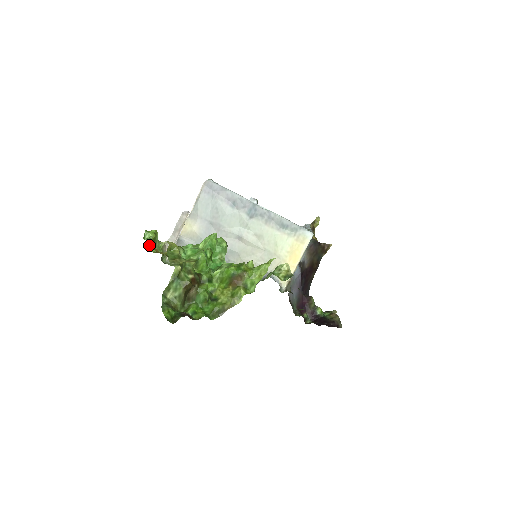
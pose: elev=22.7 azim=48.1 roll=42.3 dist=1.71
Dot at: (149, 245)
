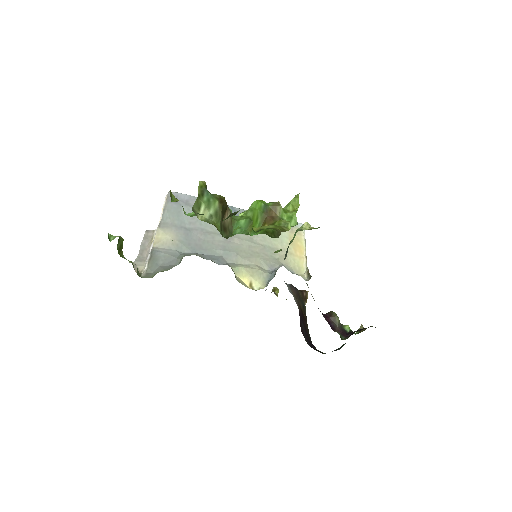
Dot at: (117, 249)
